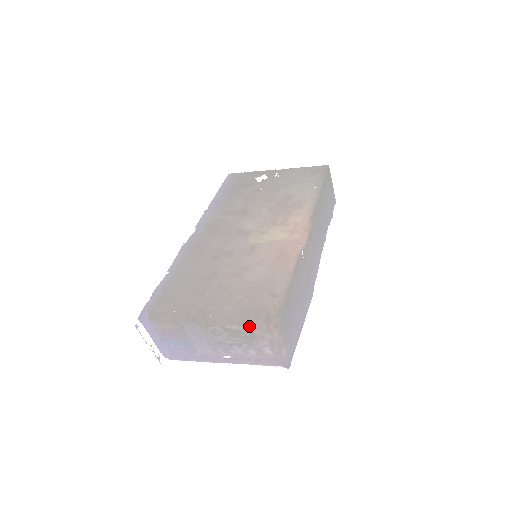
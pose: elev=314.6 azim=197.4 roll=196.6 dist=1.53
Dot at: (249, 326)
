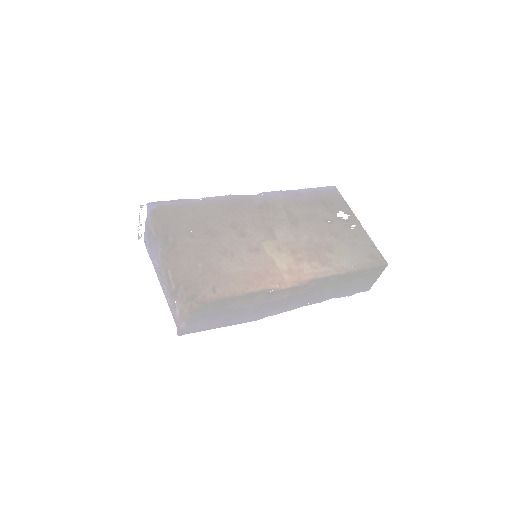
Dot at: (176, 287)
